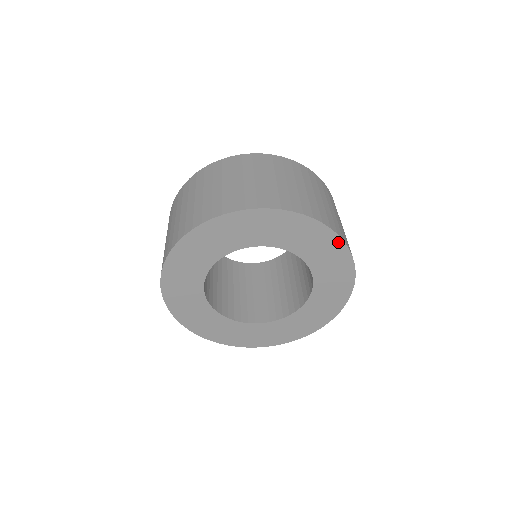
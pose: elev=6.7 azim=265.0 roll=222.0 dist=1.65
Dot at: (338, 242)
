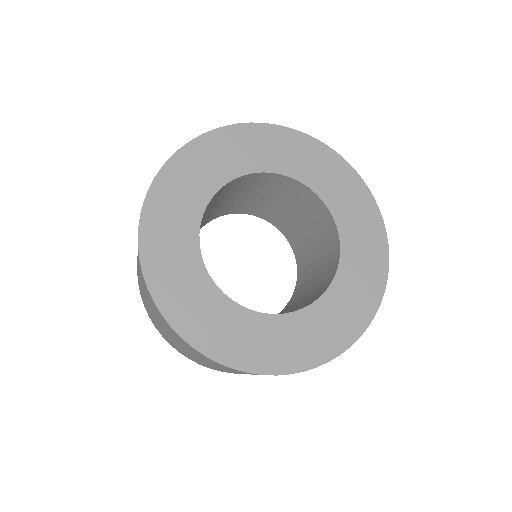
Dot at: (354, 176)
